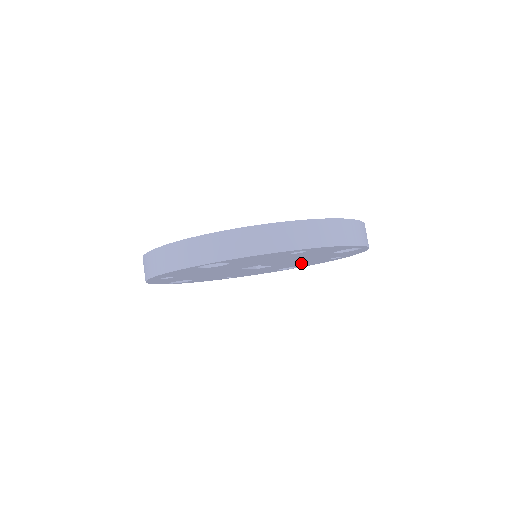
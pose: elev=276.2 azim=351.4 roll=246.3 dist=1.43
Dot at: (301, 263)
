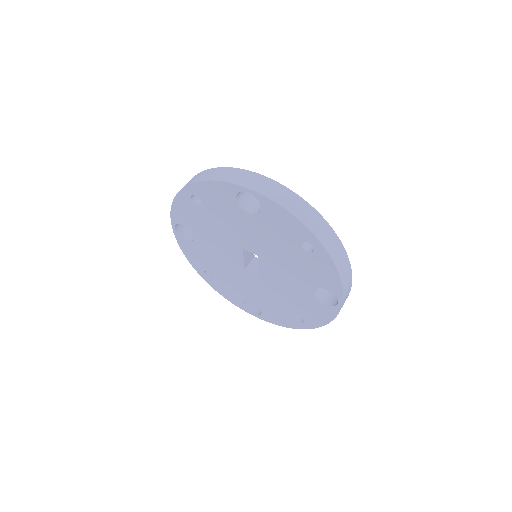
Dot at: (273, 300)
